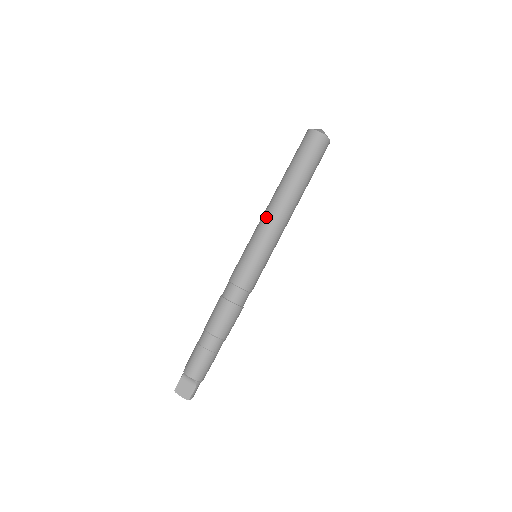
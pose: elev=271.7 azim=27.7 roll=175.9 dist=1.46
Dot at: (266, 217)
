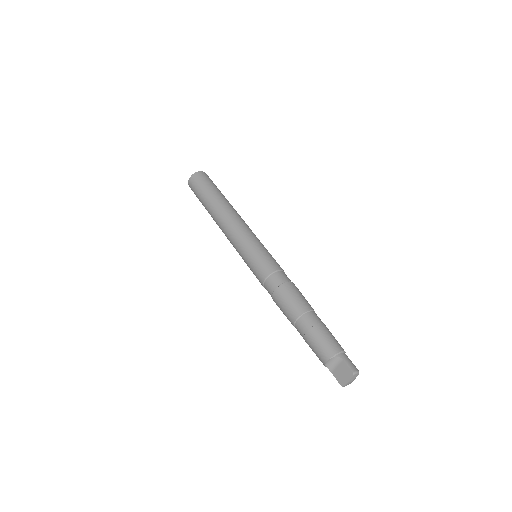
Dot at: (227, 237)
